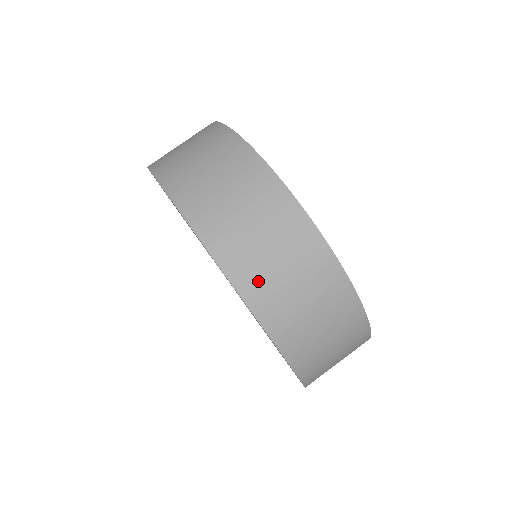
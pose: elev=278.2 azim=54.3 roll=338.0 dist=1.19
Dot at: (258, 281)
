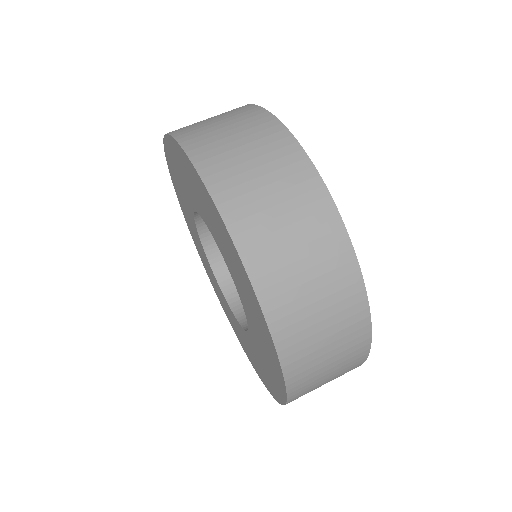
Dot at: (230, 180)
